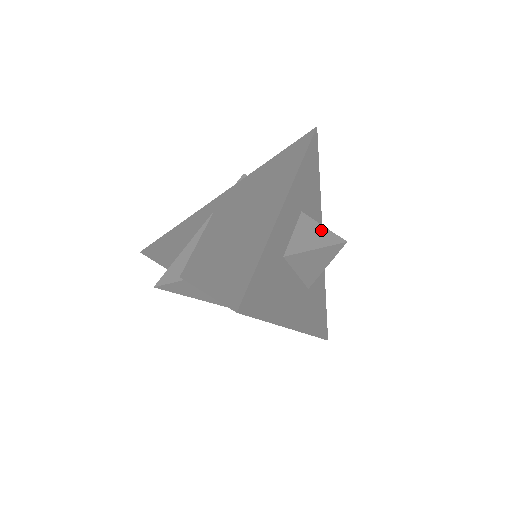
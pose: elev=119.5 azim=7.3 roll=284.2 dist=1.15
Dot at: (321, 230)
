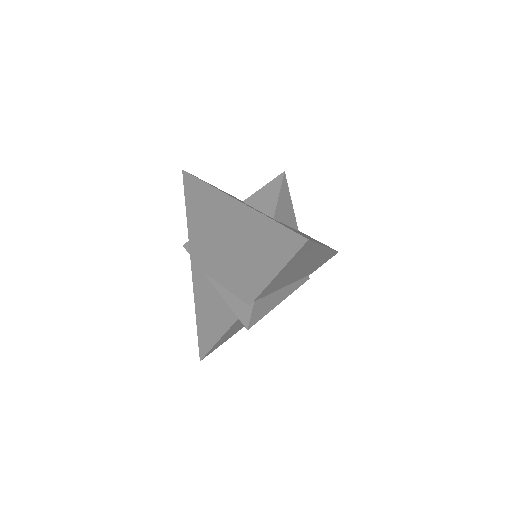
Dot at: (266, 189)
